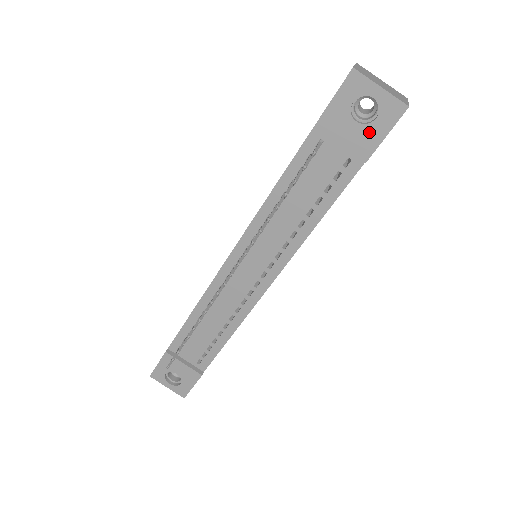
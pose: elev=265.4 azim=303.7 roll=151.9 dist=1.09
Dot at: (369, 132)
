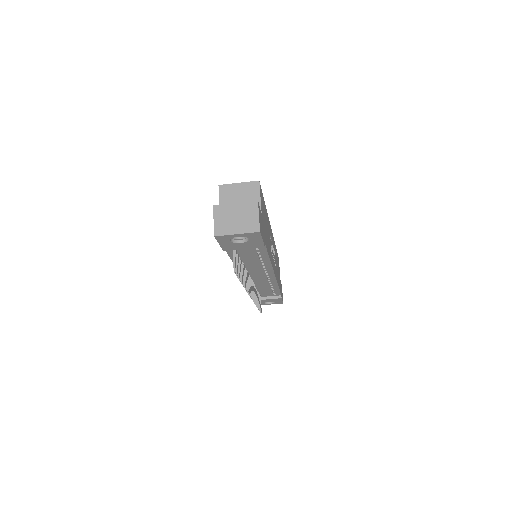
Dot at: (252, 242)
